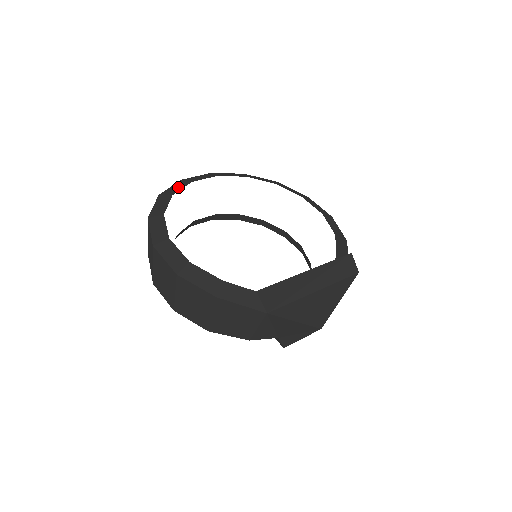
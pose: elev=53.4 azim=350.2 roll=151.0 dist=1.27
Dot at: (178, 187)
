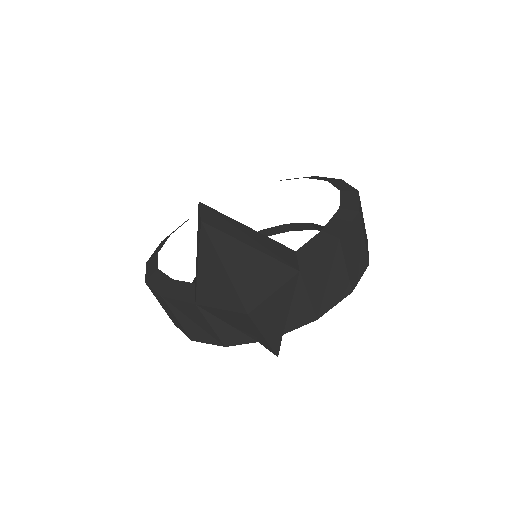
Dot at: occluded
